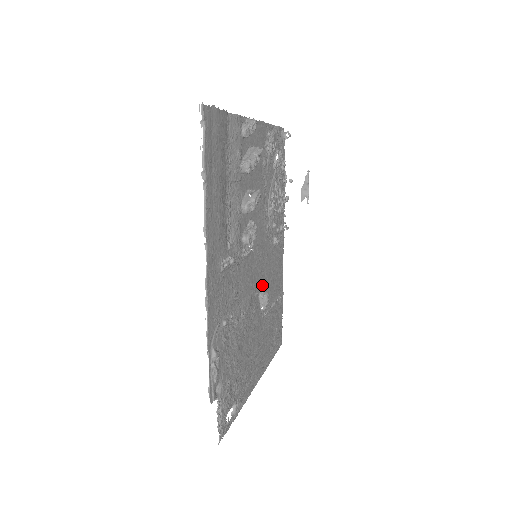
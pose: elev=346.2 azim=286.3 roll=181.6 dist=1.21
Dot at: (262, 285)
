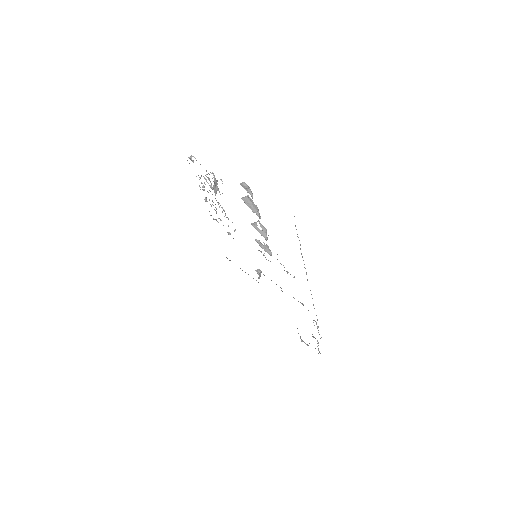
Dot at: occluded
